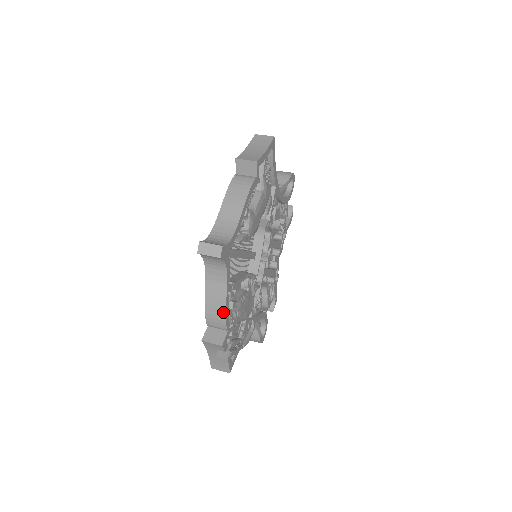
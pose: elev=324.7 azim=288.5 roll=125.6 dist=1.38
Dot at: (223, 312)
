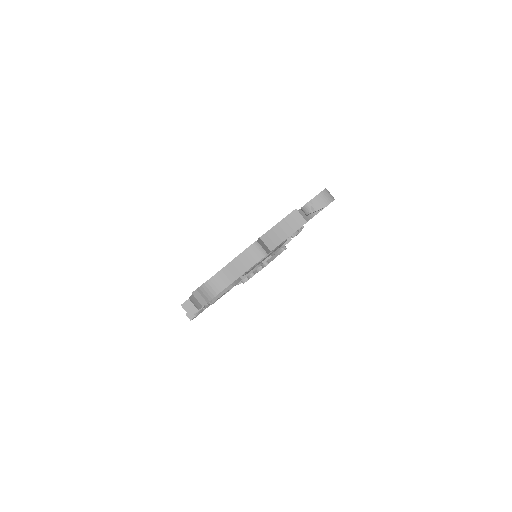
Dot at: (199, 307)
